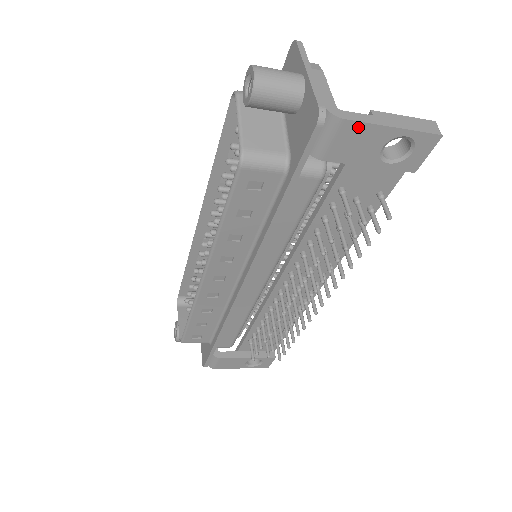
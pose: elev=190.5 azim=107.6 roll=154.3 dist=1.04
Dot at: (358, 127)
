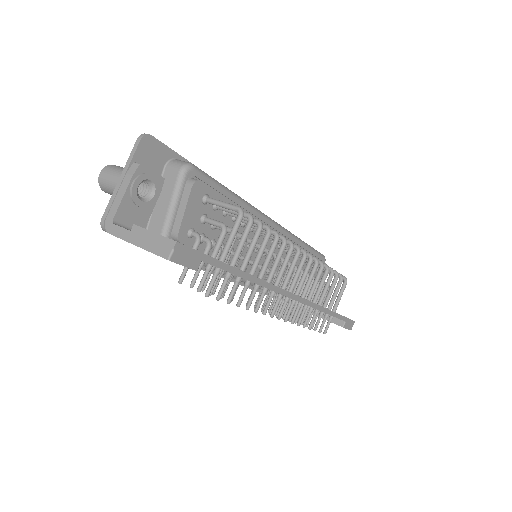
Dot at: occluded
